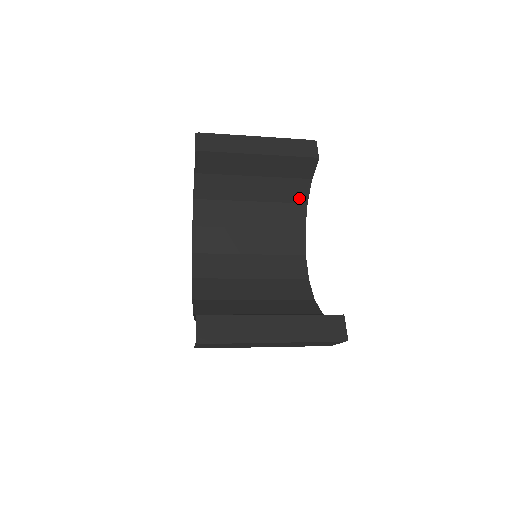
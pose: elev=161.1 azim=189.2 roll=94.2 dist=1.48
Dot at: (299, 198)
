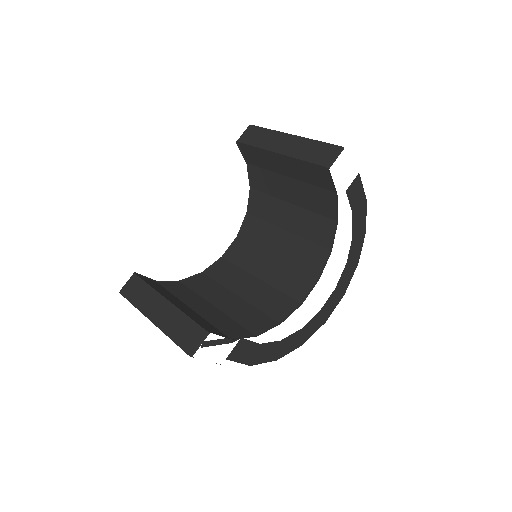
Dot at: (330, 212)
